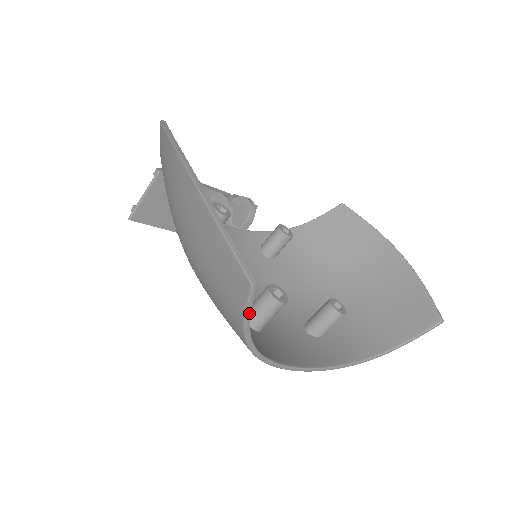
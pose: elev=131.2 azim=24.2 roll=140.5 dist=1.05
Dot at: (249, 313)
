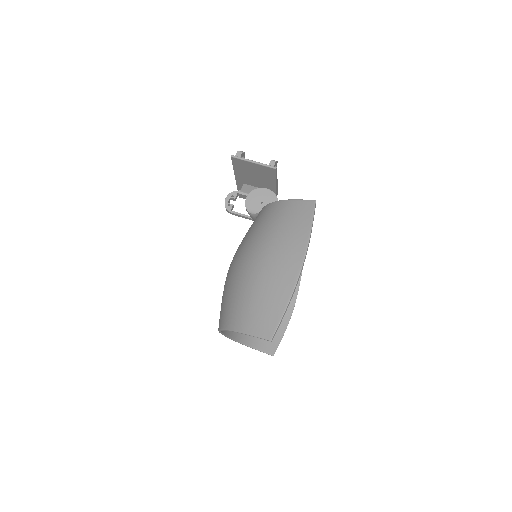
Dot at: (254, 336)
